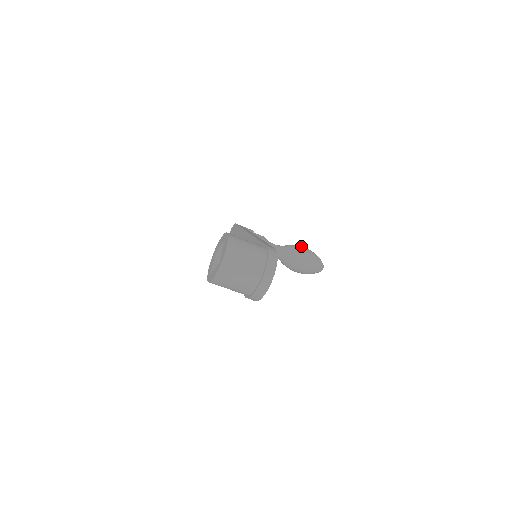
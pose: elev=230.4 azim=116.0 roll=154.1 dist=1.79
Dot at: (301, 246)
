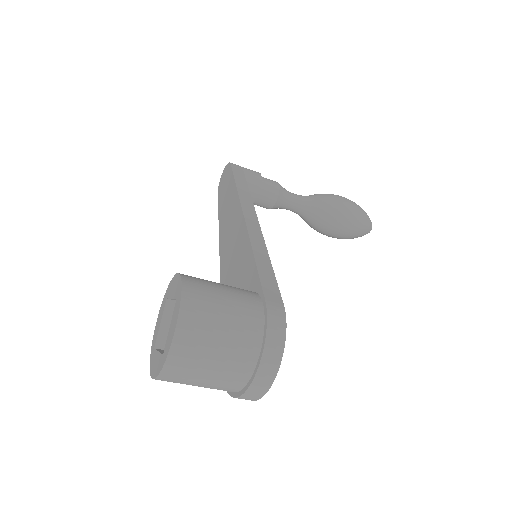
Dot at: (339, 197)
